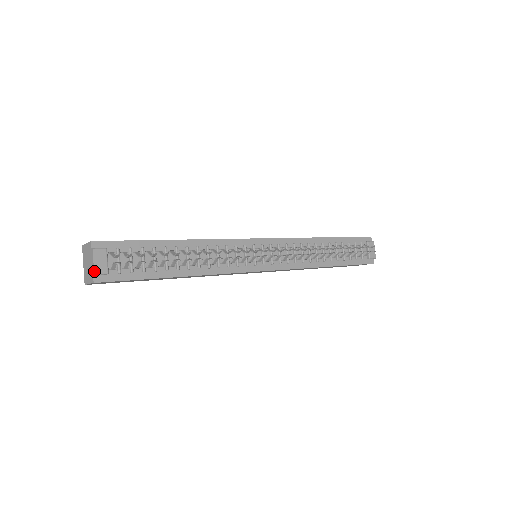
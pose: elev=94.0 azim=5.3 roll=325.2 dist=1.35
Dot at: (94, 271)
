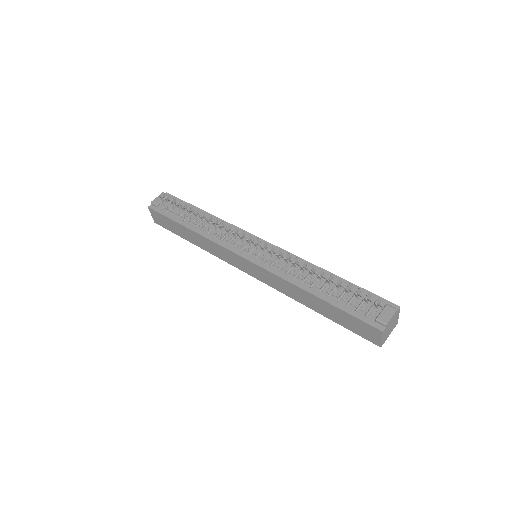
Dot at: (152, 201)
